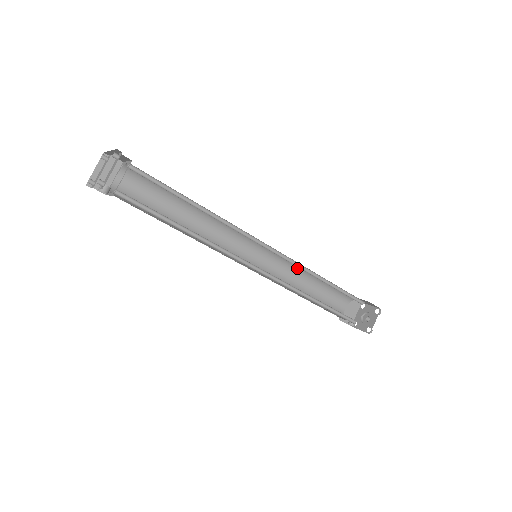
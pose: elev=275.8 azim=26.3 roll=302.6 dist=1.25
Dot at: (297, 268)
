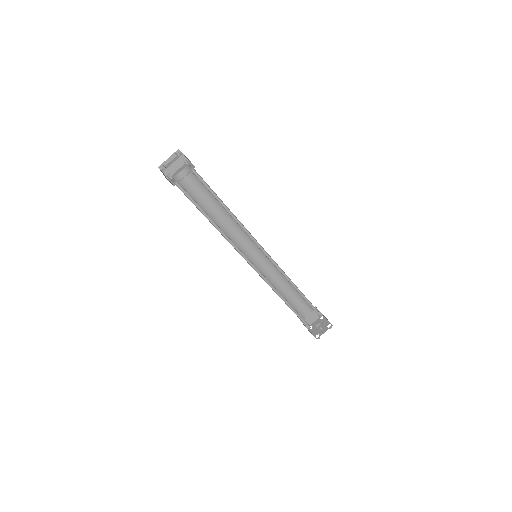
Dot at: occluded
